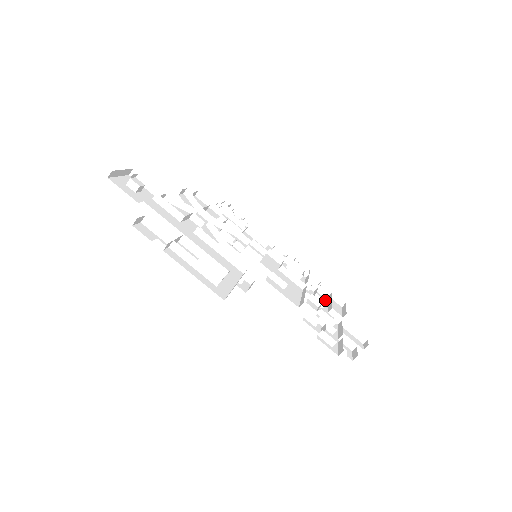
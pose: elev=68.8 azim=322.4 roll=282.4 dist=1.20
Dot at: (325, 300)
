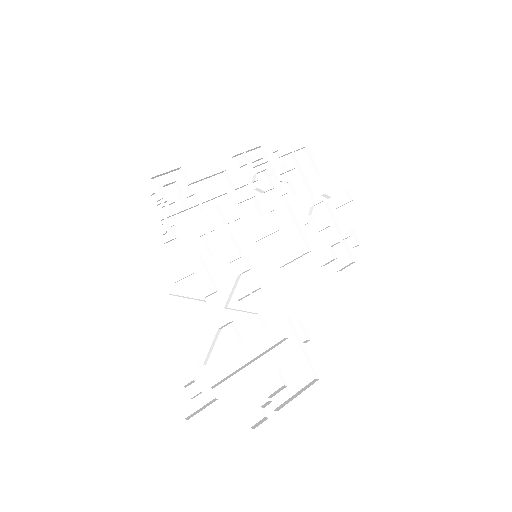
Dot at: (296, 174)
